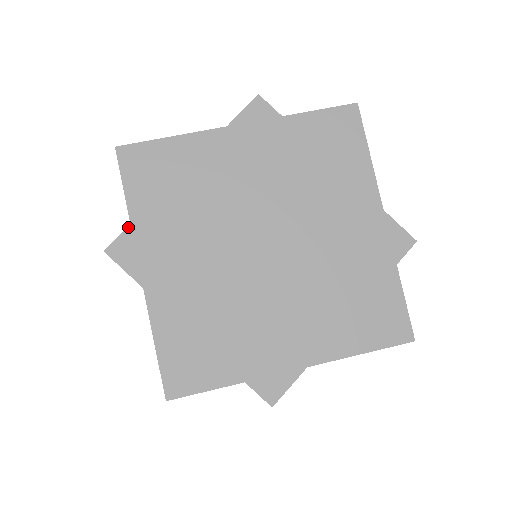
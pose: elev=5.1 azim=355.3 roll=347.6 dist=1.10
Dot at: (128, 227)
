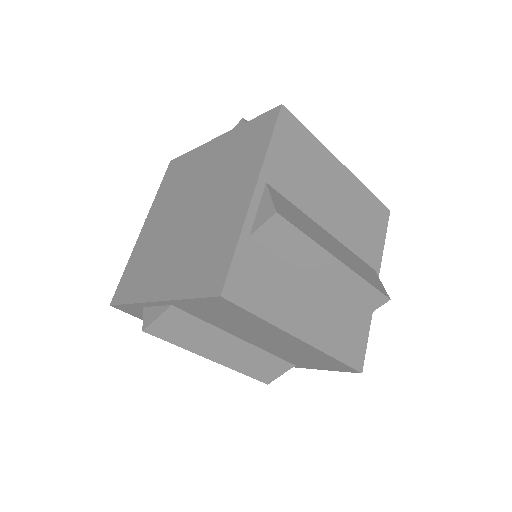
Dot at: occluded
